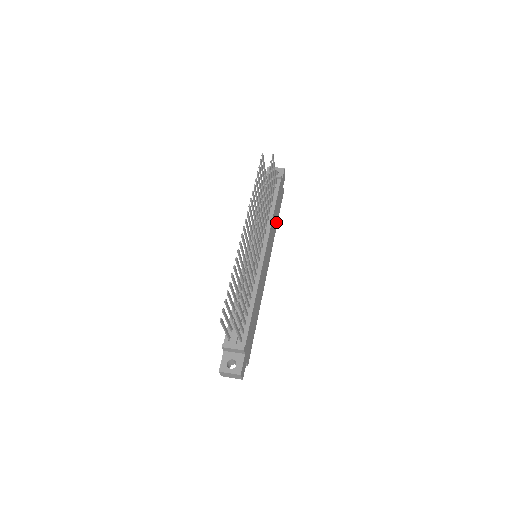
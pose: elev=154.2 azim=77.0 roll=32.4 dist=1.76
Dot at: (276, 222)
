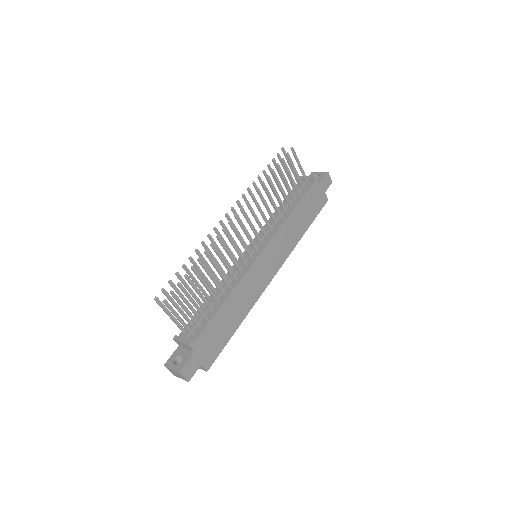
Dot at: (303, 228)
